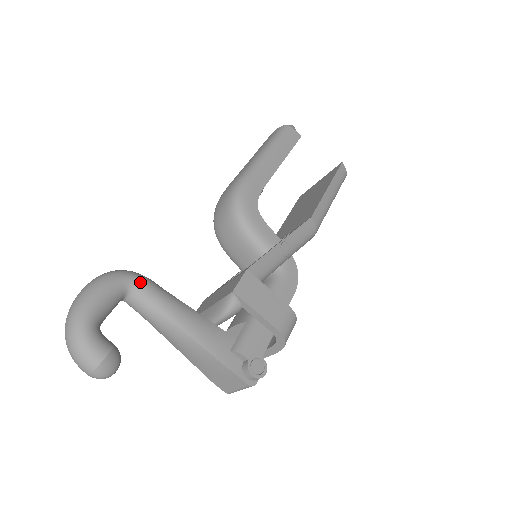
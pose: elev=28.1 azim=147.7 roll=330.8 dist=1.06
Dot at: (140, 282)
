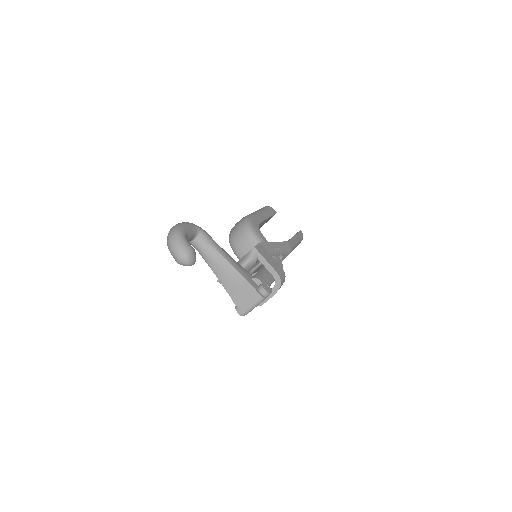
Dot at: (205, 231)
